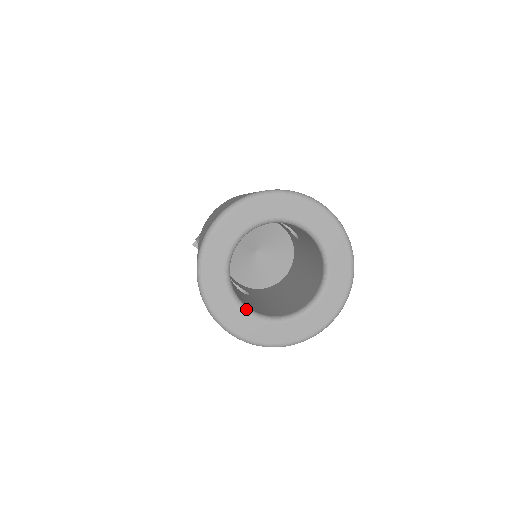
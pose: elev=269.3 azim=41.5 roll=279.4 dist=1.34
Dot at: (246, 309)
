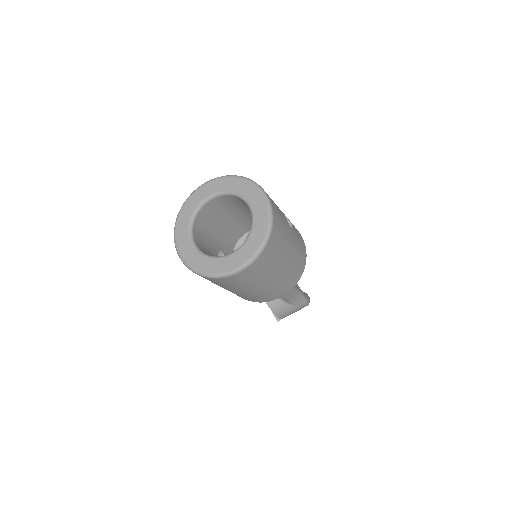
Dot at: (193, 242)
